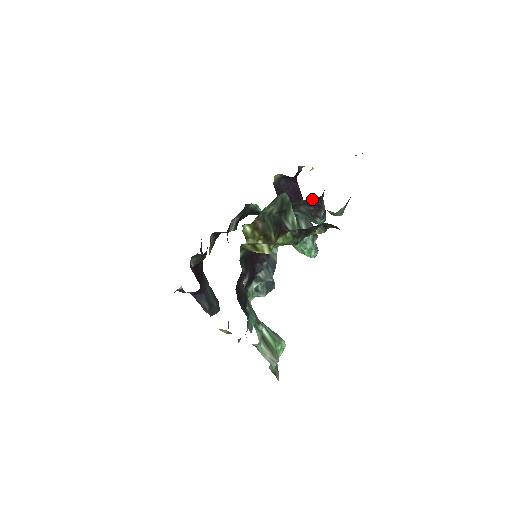
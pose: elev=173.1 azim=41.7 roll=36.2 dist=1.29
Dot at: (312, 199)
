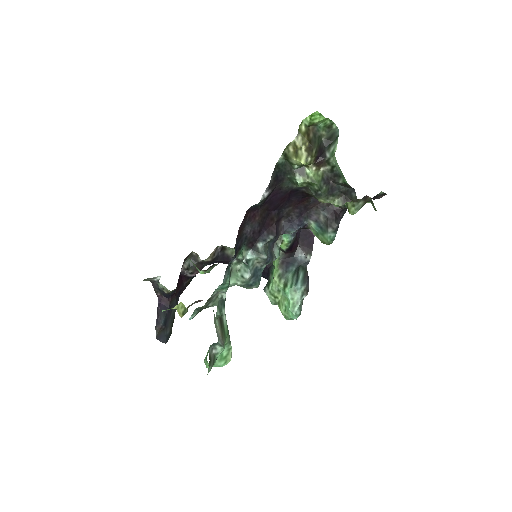
Dot at: (334, 207)
